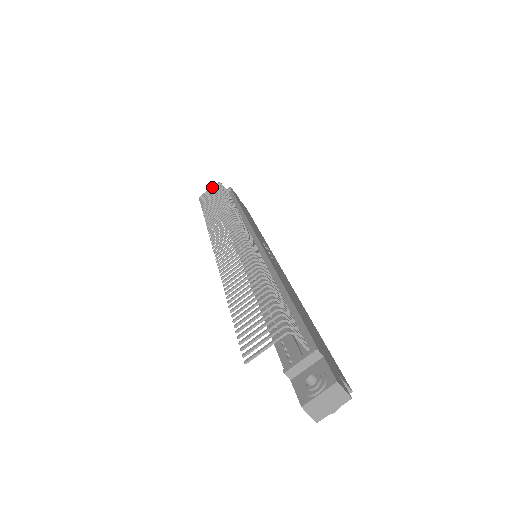
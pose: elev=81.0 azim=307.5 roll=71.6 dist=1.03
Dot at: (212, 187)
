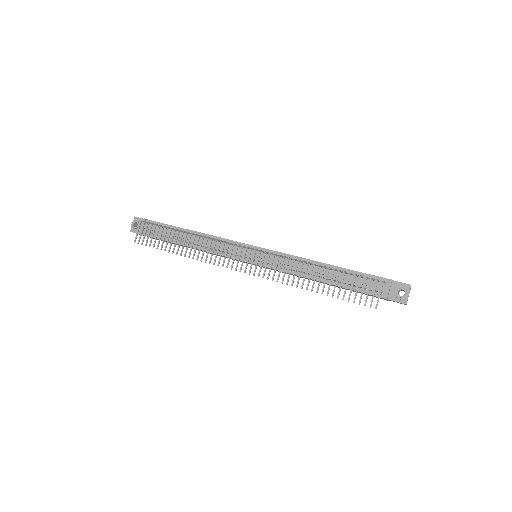
Dot at: (139, 228)
